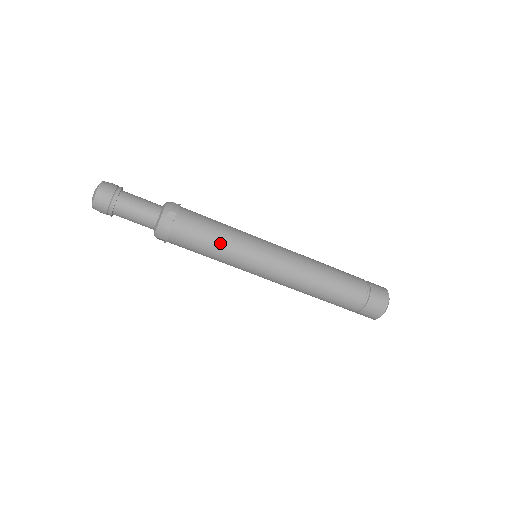
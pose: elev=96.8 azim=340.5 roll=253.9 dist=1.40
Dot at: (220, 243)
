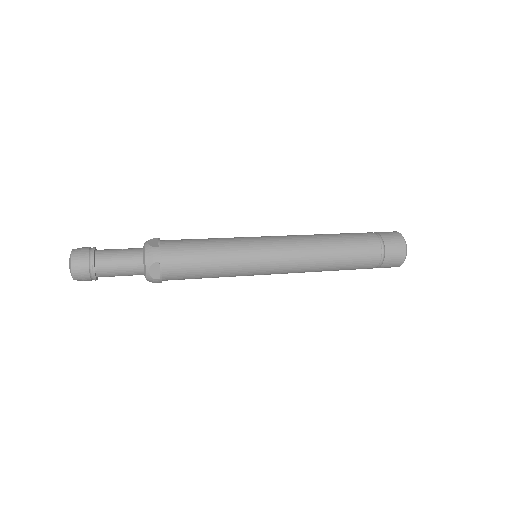
Dot at: (215, 270)
